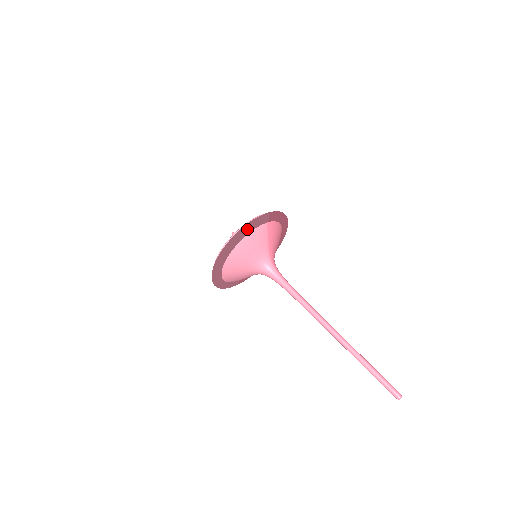
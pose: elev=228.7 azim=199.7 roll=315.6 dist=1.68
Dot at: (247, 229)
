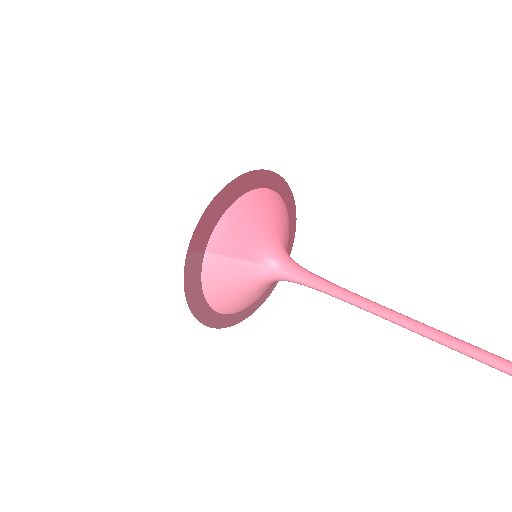
Dot at: (191, 298)
